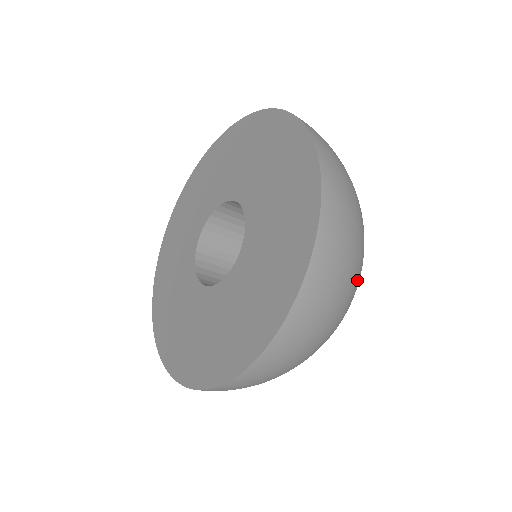
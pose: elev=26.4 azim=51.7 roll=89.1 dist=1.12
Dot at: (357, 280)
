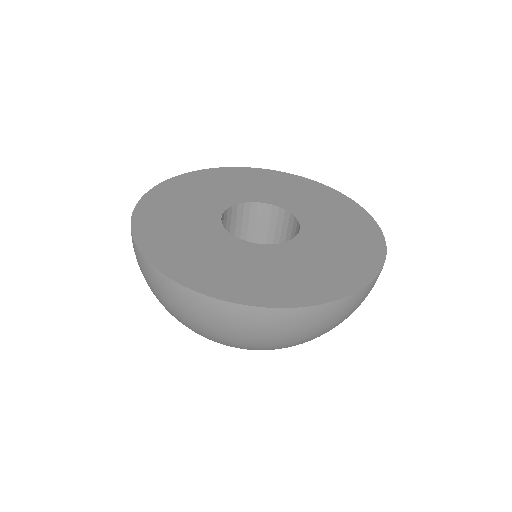
Dot at: occluded
